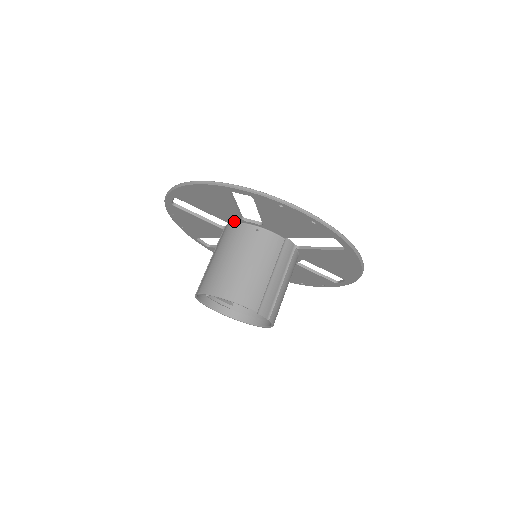
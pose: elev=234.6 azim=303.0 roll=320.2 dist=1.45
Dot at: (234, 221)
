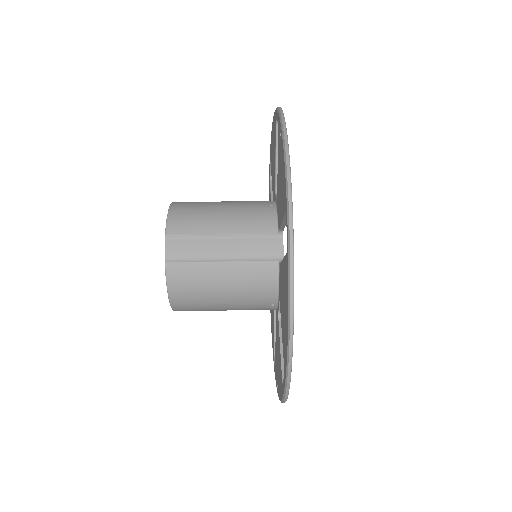
Dot at: occluded
